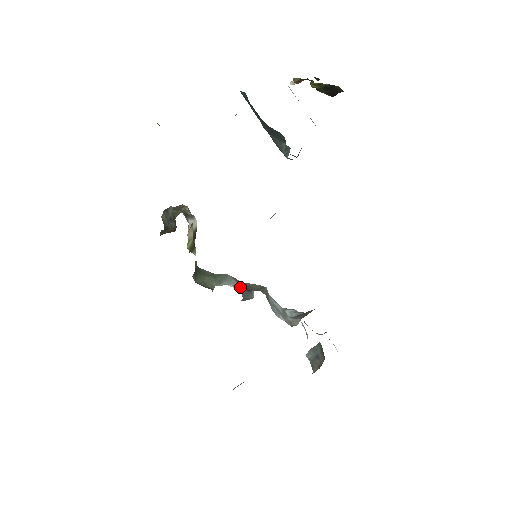
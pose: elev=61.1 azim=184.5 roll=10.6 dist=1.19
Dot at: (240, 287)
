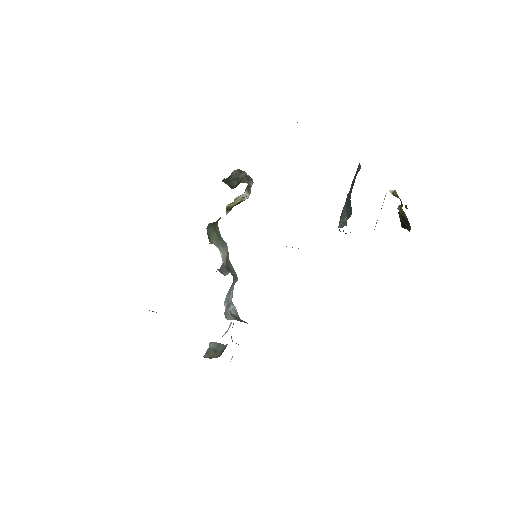
Dot at: (225, 261)
